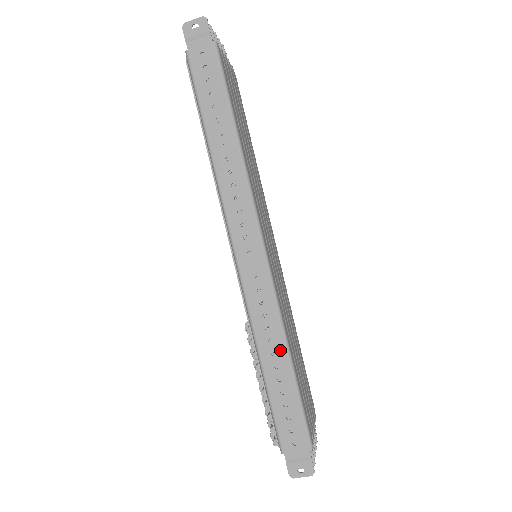
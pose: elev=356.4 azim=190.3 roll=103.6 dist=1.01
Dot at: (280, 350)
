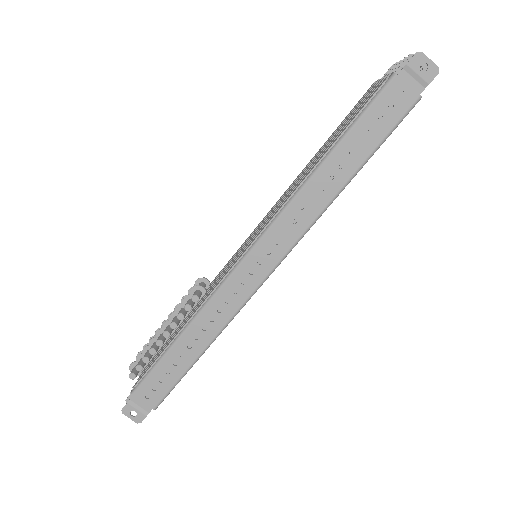
Dot at: (204, 340)
